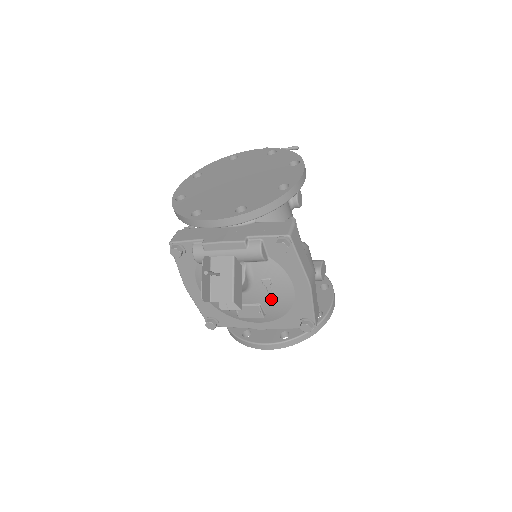
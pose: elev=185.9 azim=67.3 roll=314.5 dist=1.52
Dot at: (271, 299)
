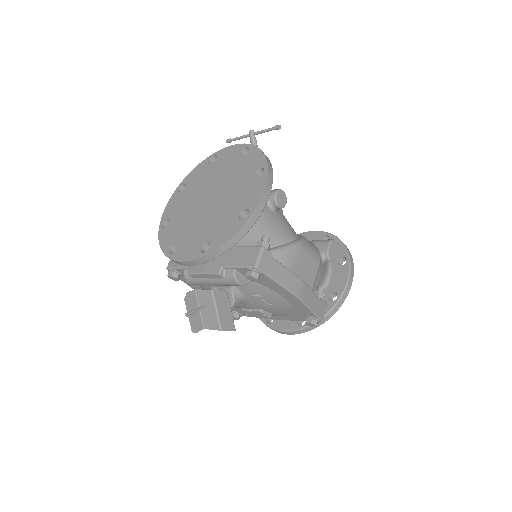
Dot at: (269, 307)
